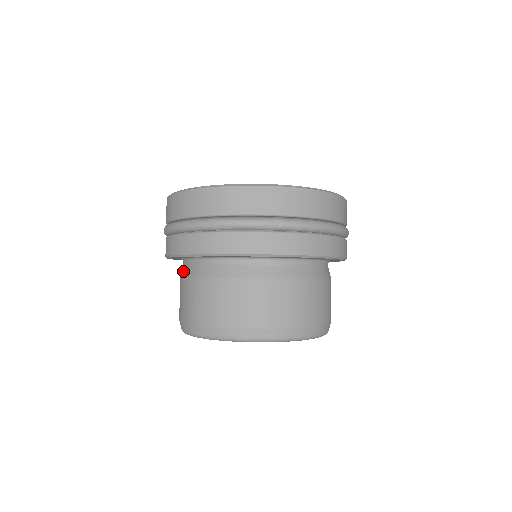
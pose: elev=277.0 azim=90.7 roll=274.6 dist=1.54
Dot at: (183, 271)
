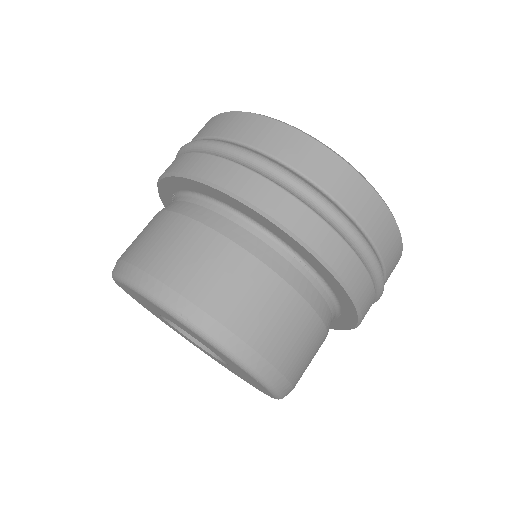
Dot at: occluded
